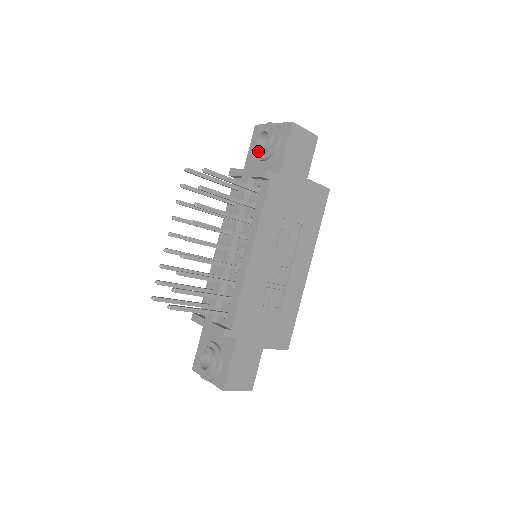
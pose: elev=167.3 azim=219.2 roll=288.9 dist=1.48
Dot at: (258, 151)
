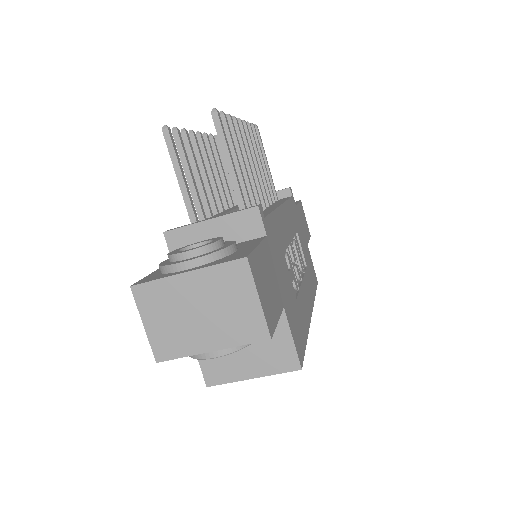
Dot at: occluded
